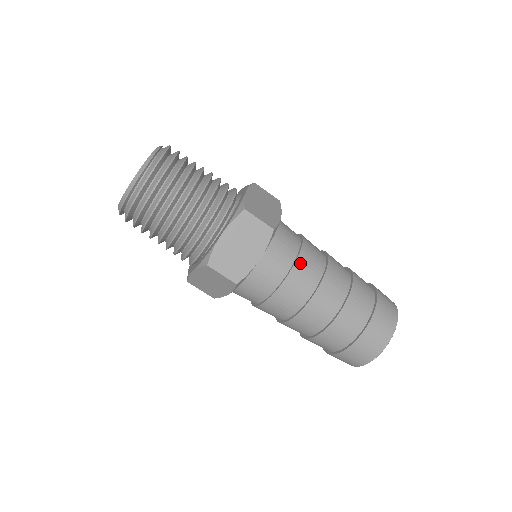
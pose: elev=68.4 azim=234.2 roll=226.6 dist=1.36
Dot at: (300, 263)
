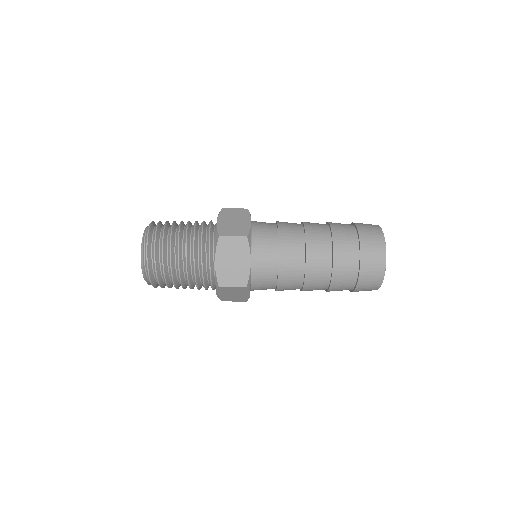
Dot at: (281, 281)
